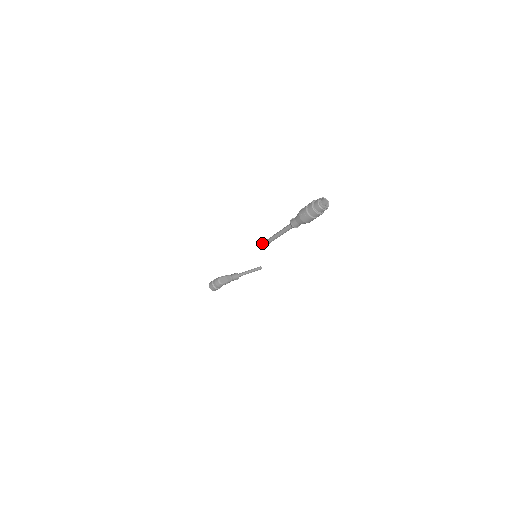
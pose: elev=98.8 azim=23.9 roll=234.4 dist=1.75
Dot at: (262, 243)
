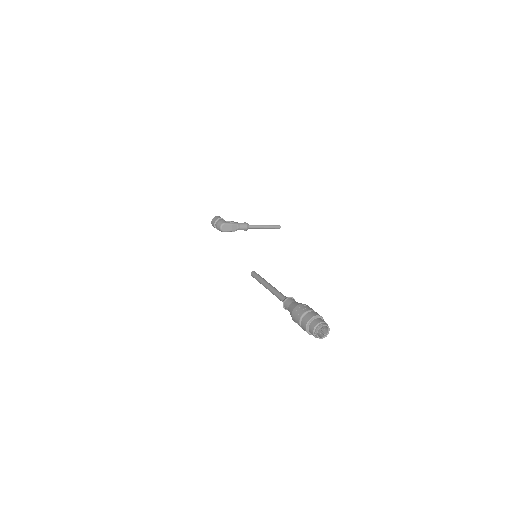
Dot at: (255, 274)
